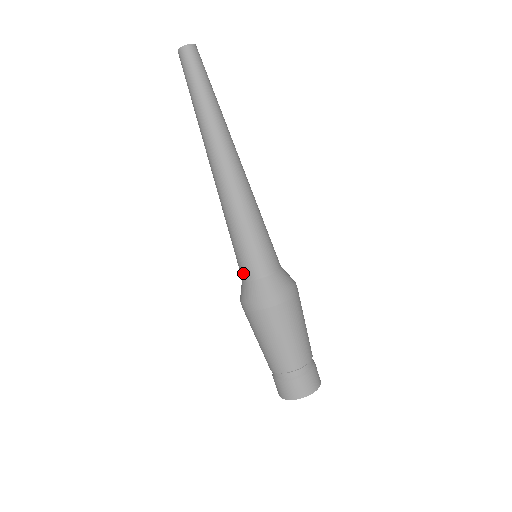
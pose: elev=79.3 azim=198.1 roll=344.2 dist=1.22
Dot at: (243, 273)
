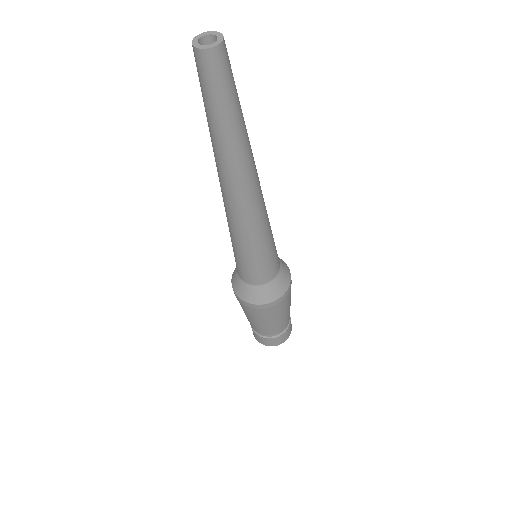
Dot at: occluded
